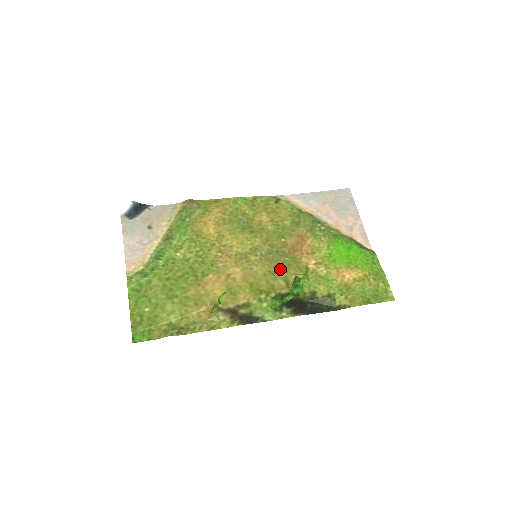
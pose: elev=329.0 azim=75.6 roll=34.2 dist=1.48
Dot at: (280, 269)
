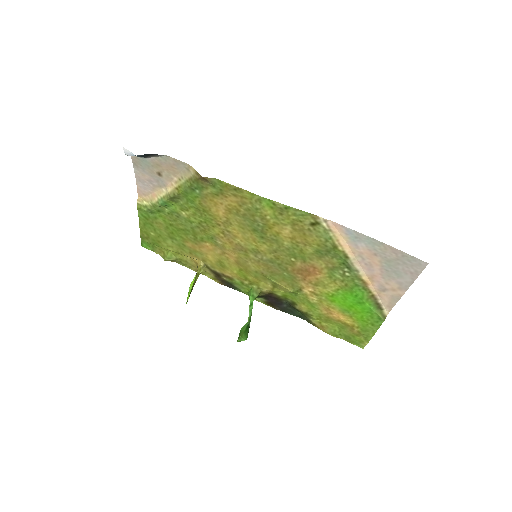
Dot at: (273, 277)
